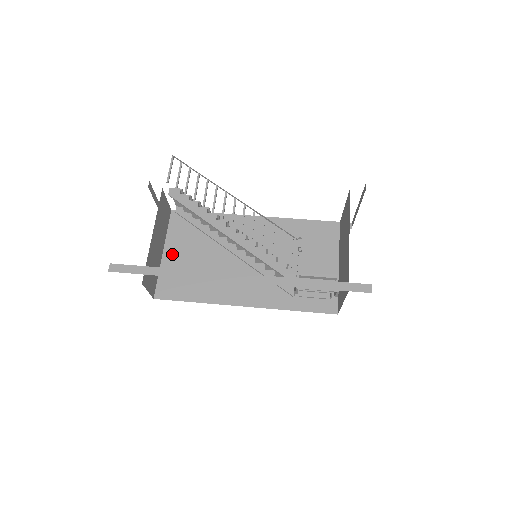
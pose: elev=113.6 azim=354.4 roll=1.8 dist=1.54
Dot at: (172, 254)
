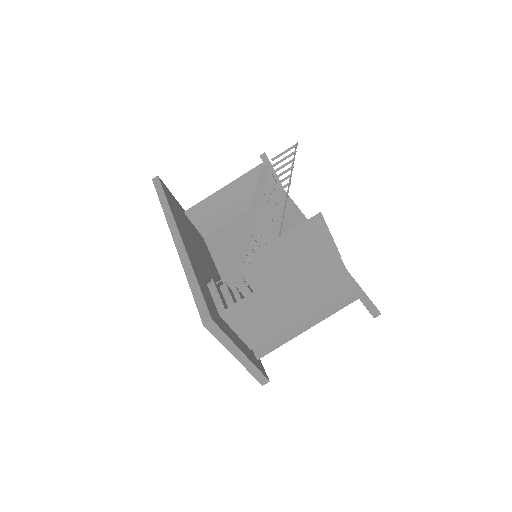
Dot at: (243, 219)
